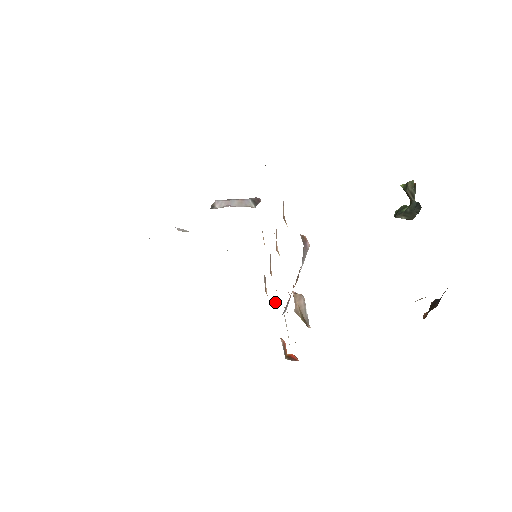
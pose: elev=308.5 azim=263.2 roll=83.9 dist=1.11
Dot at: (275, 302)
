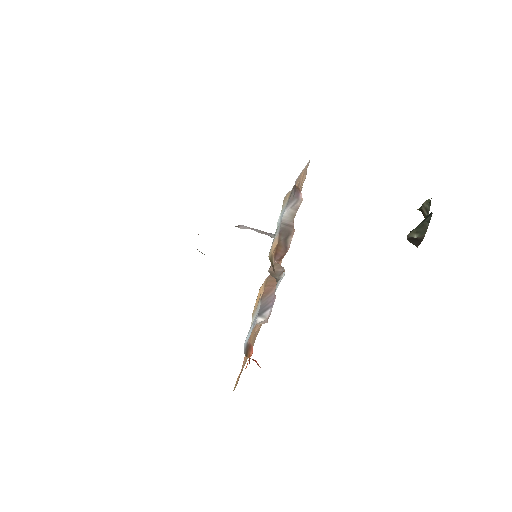
Dot at: occluded
